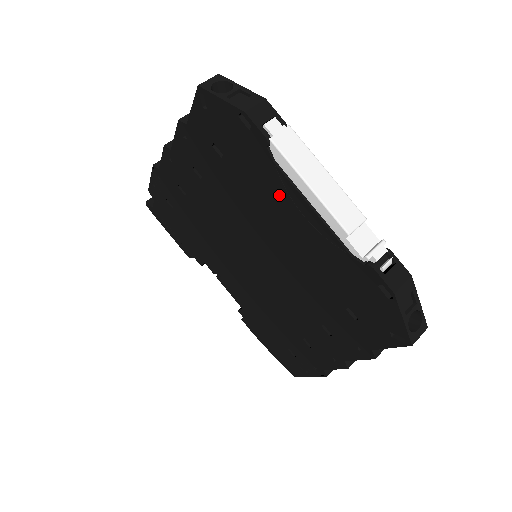
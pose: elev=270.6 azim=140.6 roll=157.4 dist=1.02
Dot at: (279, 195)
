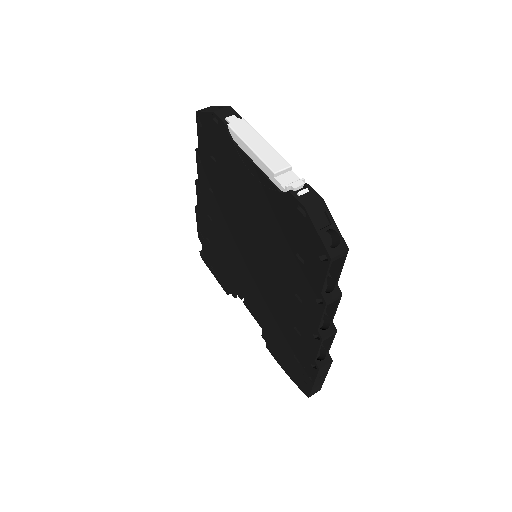
Dot at: (241, 169)
